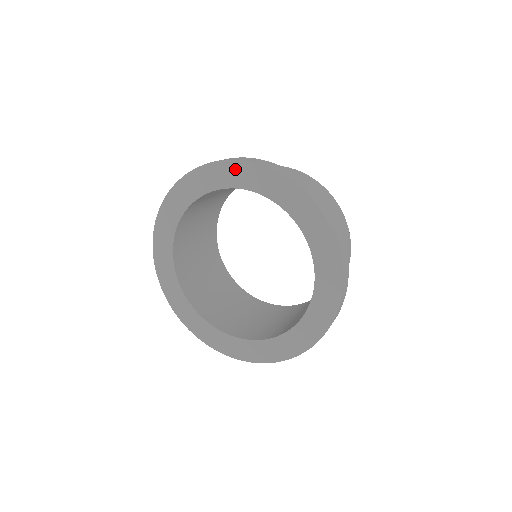
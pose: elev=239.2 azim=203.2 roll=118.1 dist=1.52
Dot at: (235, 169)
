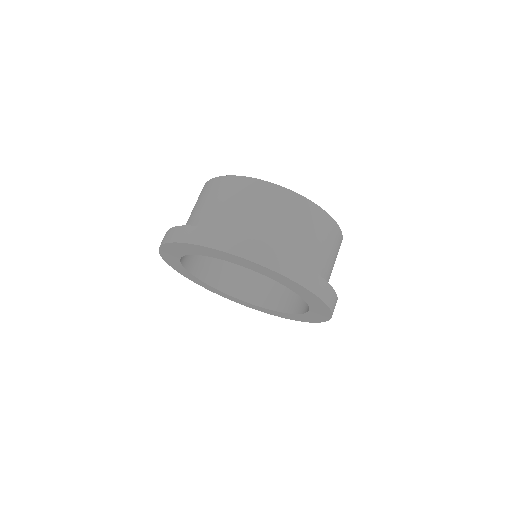
Dot at: (202, 249)
